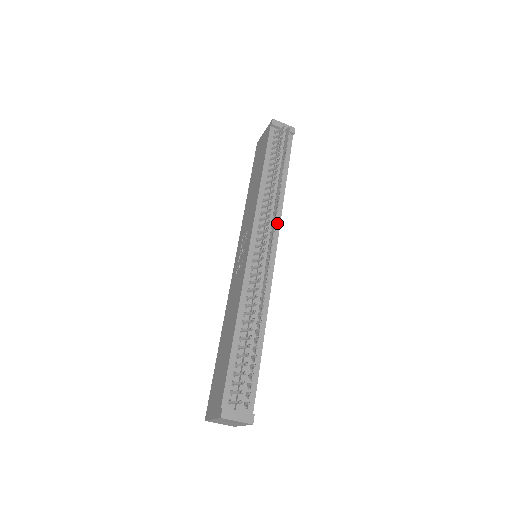
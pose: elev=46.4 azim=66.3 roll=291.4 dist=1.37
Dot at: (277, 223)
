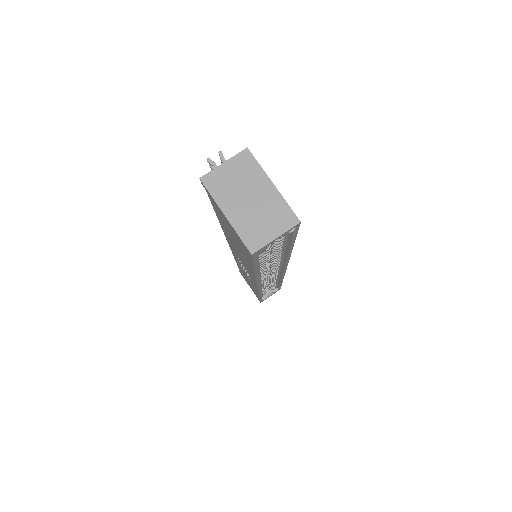
Dot at: occluded
